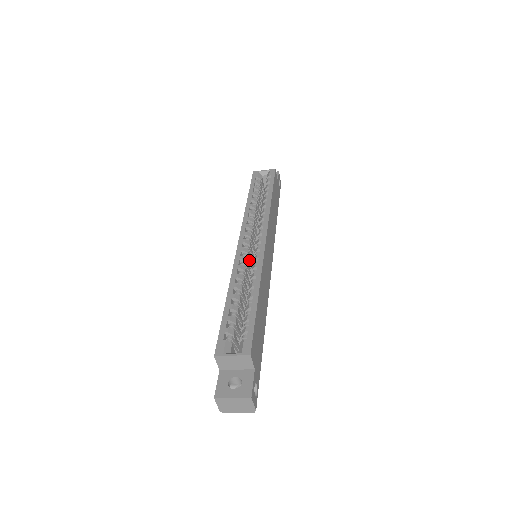
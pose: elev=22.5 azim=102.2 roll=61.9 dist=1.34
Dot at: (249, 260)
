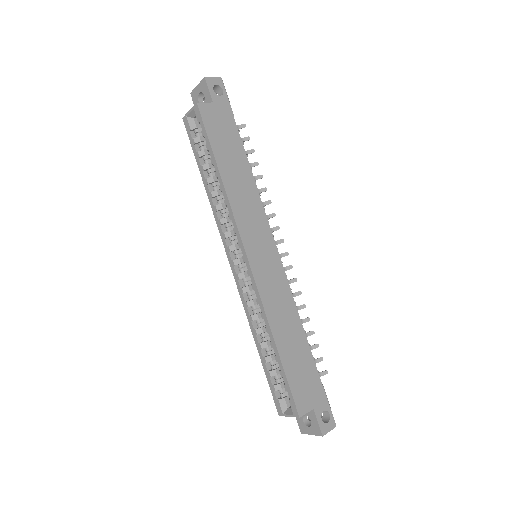
Dot at: occluded
